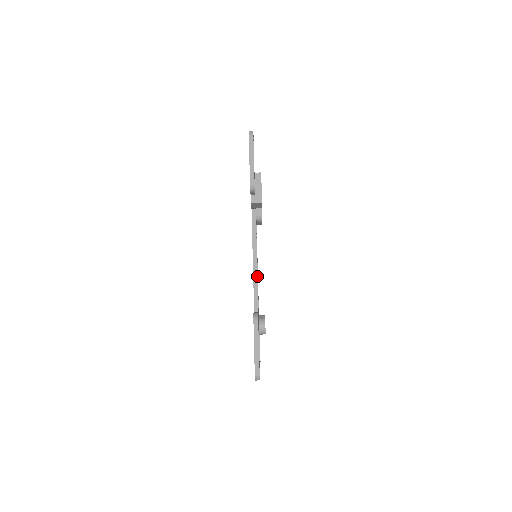
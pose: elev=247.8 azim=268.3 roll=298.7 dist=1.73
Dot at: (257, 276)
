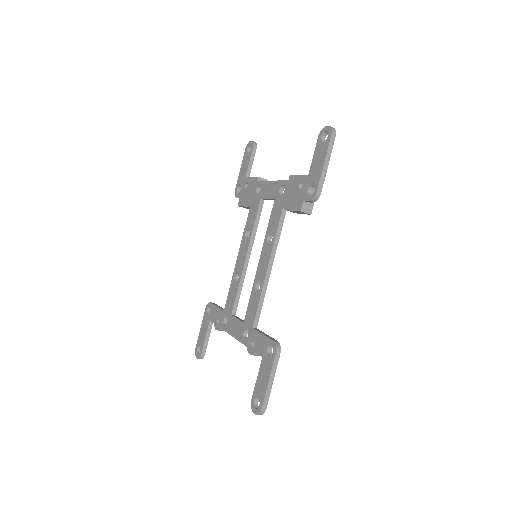
Dot at: occluded
